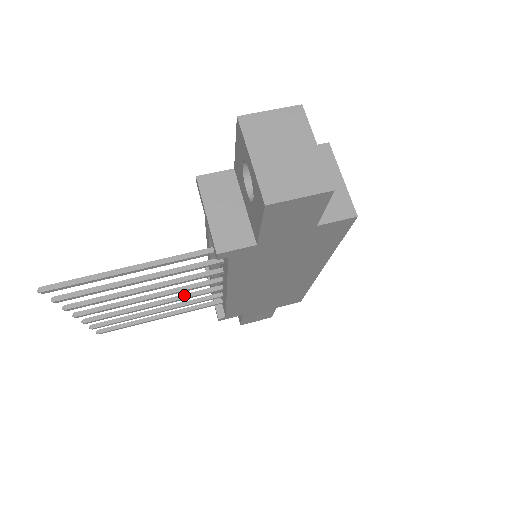
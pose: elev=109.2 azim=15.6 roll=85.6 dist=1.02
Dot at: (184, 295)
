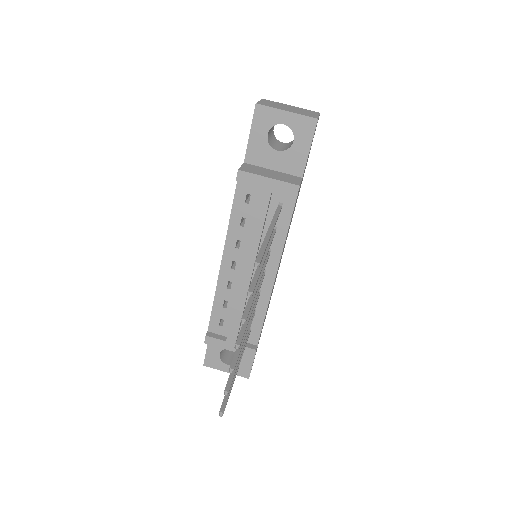
Dot at: occluded
